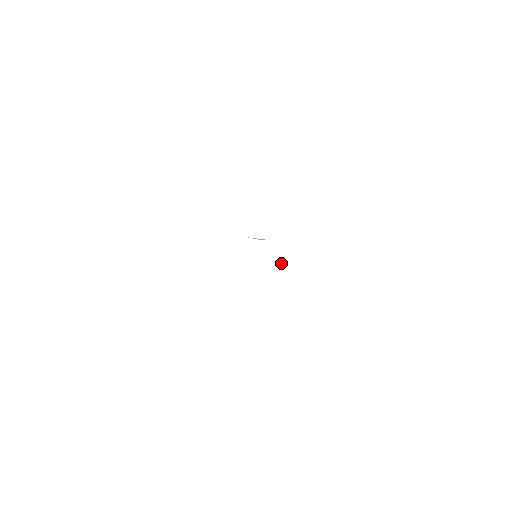
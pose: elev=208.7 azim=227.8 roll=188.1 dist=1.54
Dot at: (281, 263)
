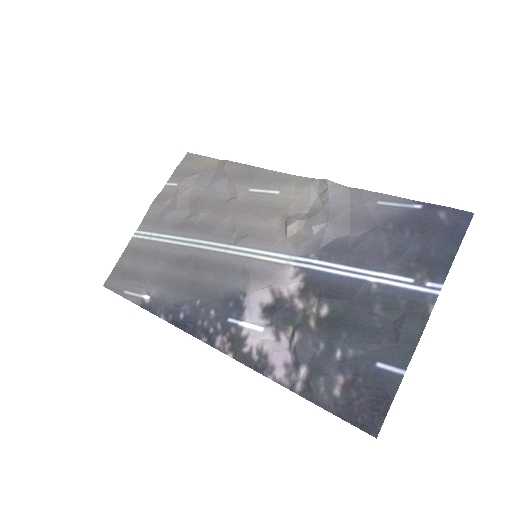
Dot at: (285, 231)
